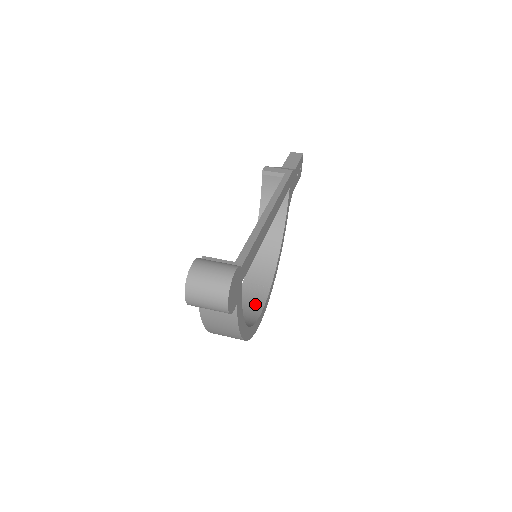
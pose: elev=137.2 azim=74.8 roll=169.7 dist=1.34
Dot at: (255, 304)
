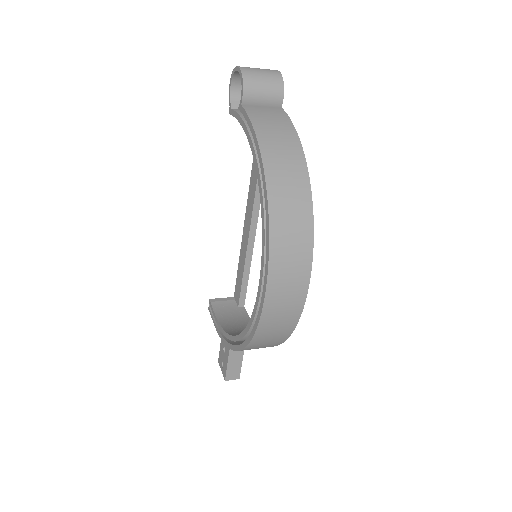
Dot at: occluded
